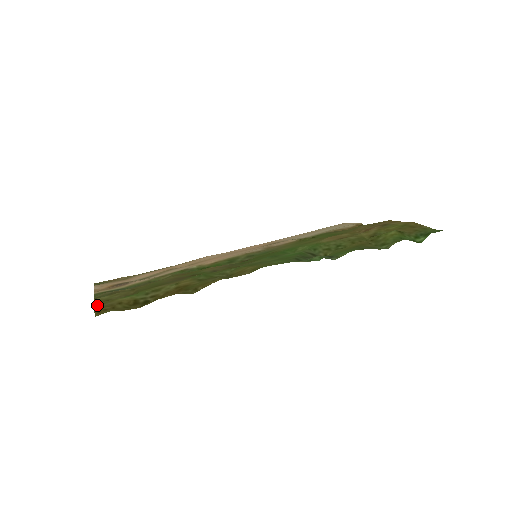
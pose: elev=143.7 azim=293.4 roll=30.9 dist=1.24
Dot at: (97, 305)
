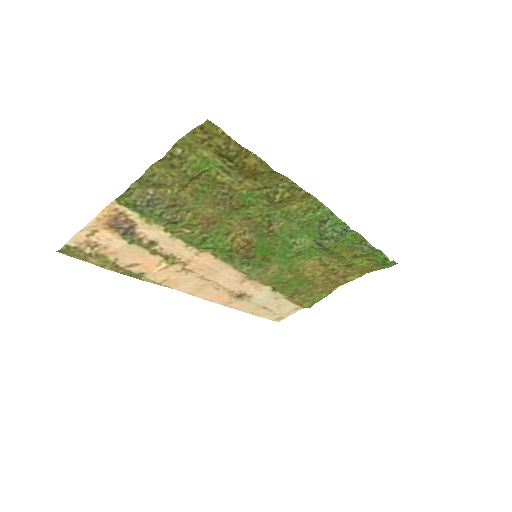
Dot at: (185, 139)
